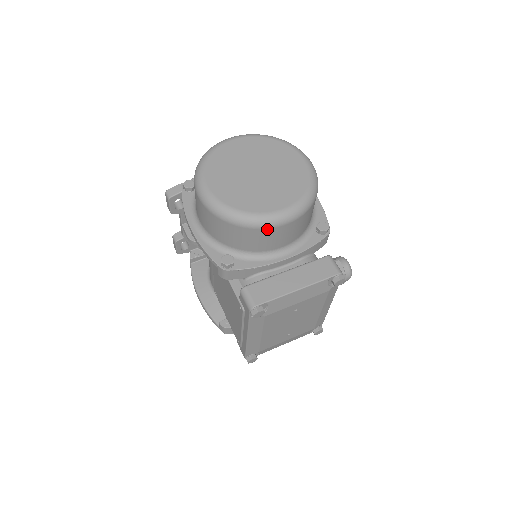
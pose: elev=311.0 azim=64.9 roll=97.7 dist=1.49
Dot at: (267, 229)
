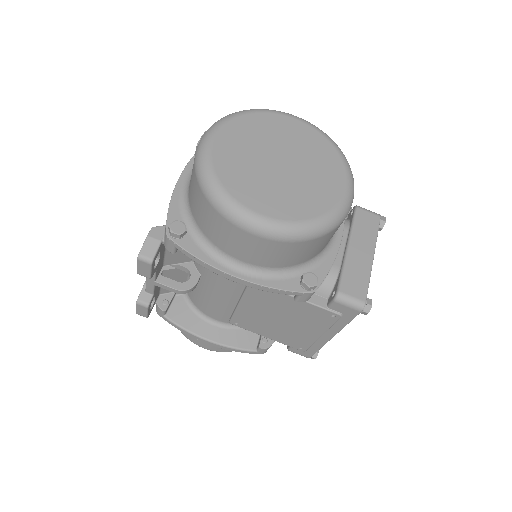
Dot at: occluded
